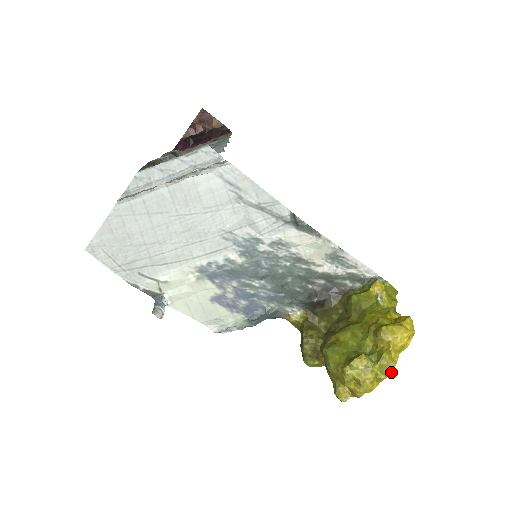
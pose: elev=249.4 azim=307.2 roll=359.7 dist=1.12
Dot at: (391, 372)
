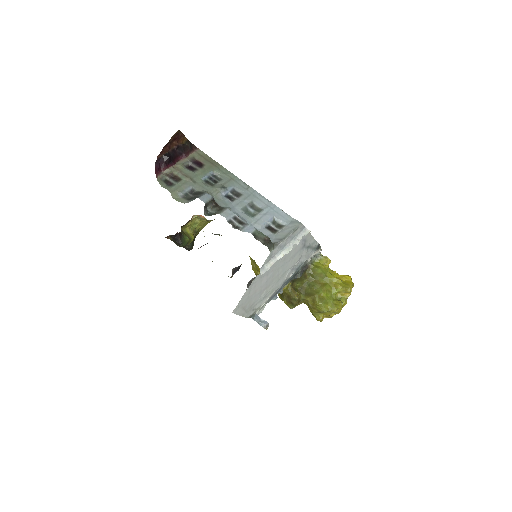
Dot at: occluded
